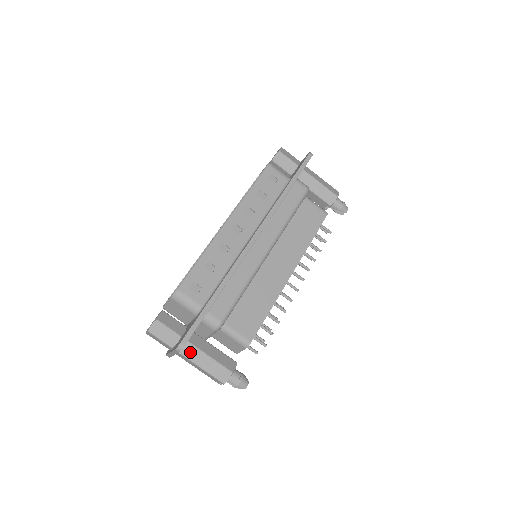
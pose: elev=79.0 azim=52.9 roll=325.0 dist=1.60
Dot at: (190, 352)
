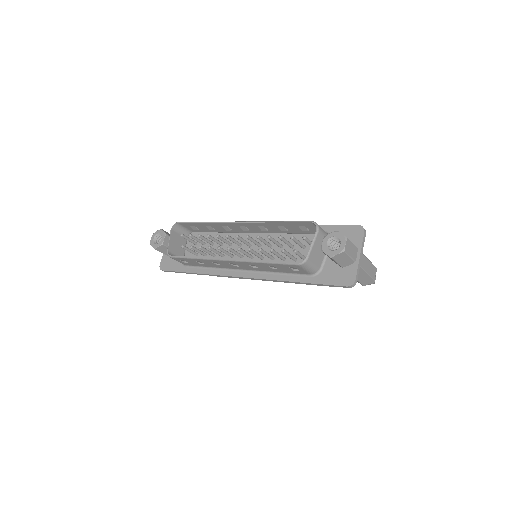
Dot at: occluded
